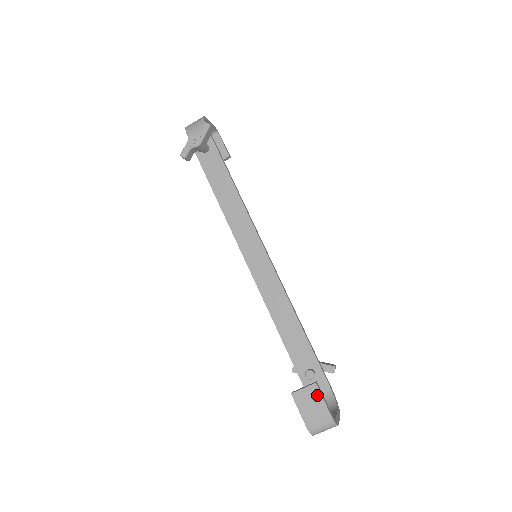
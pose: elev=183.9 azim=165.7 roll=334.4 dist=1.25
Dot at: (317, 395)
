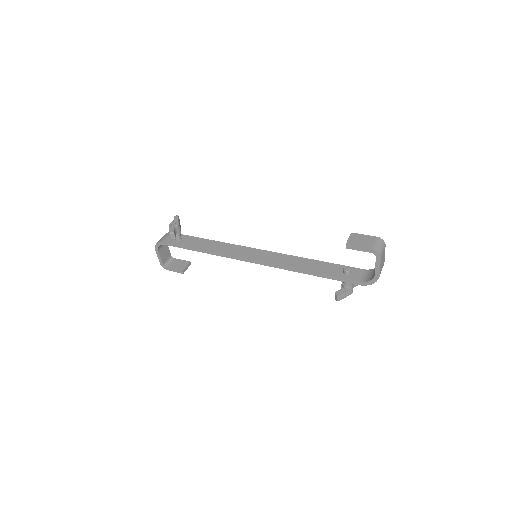
Dot at: (358, 235)
